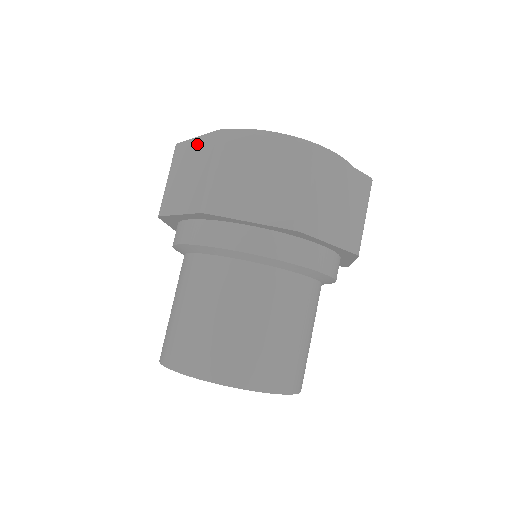
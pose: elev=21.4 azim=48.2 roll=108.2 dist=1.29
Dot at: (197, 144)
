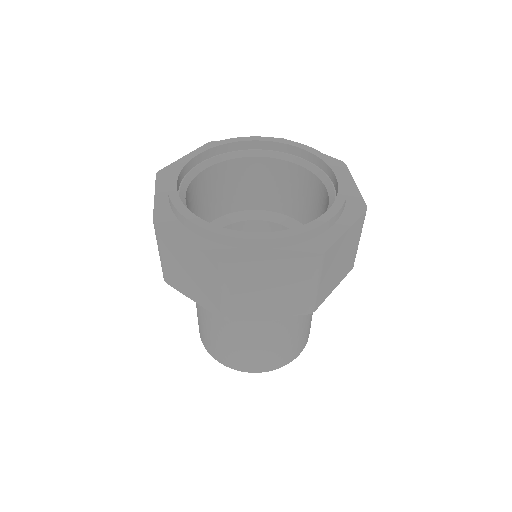
Dot at: occluded
